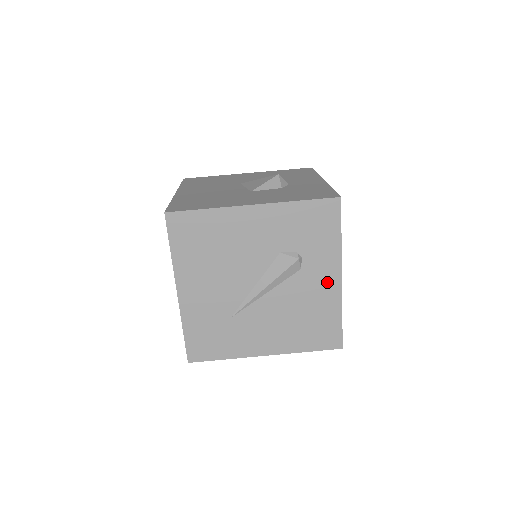
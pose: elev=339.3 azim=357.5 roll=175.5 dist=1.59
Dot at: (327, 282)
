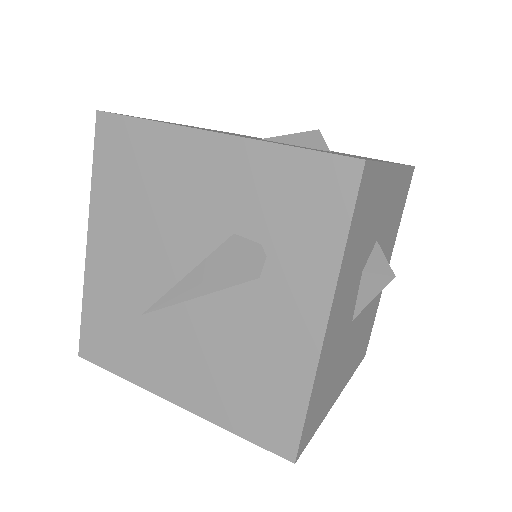
Dot at: (298, 322)
